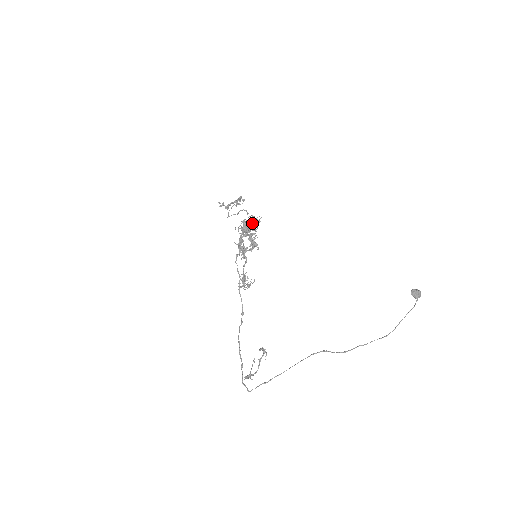
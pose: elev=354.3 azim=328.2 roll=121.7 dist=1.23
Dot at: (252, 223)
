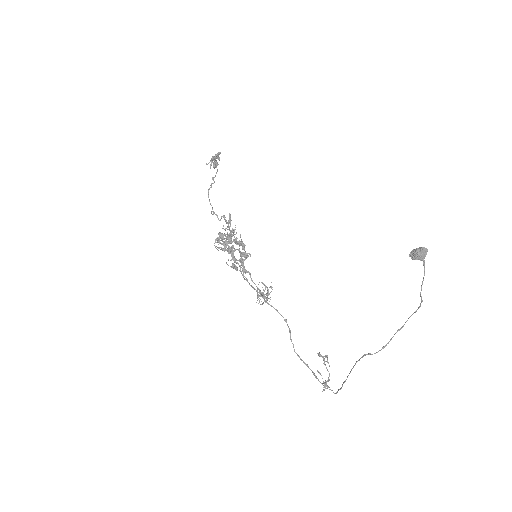
Dot at: (227, 226)
